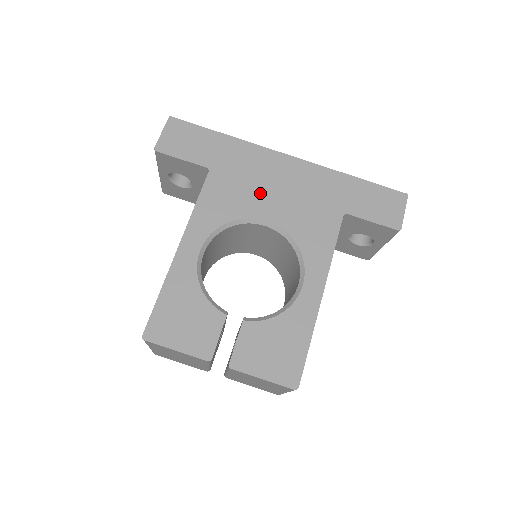
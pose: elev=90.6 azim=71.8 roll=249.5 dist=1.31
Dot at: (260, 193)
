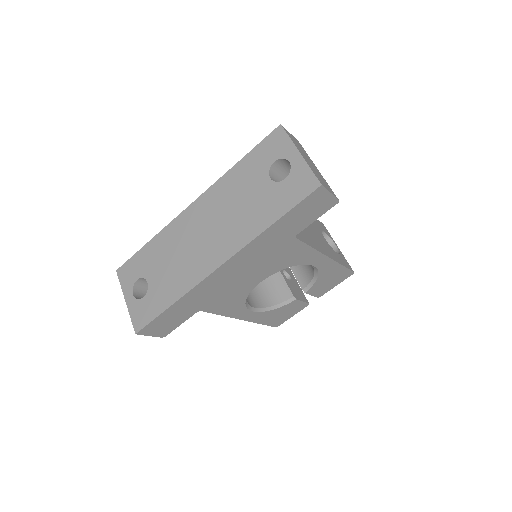
Dot at: (239, 285)
